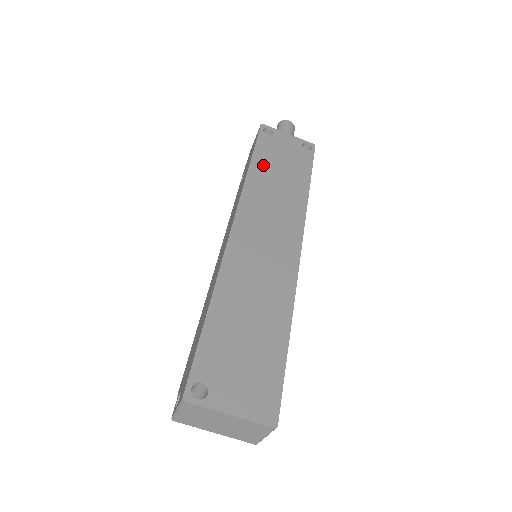
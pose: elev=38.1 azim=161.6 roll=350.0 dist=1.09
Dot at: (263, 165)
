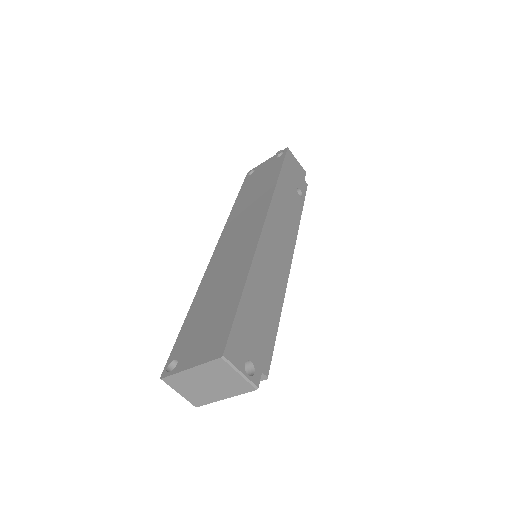
Dot at: (244, 195)
